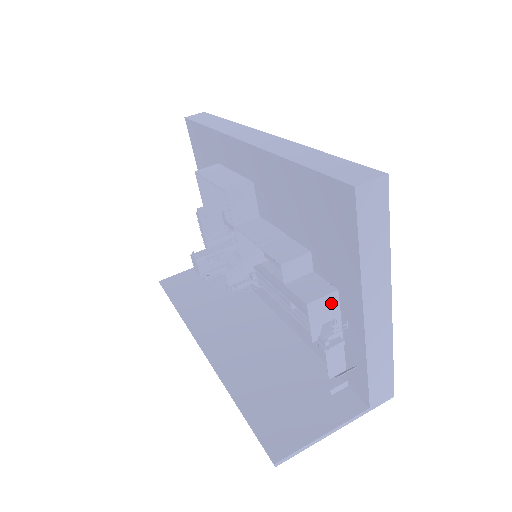
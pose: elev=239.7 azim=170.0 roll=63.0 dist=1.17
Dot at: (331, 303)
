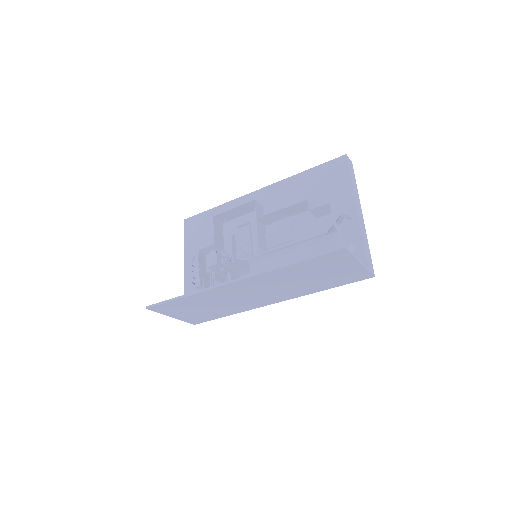
Dot at: (336, 214)
